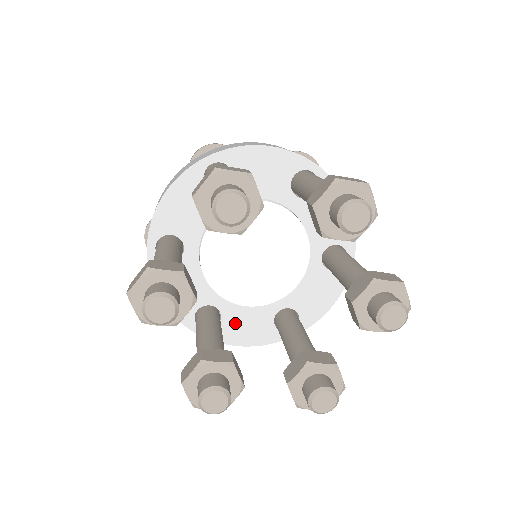
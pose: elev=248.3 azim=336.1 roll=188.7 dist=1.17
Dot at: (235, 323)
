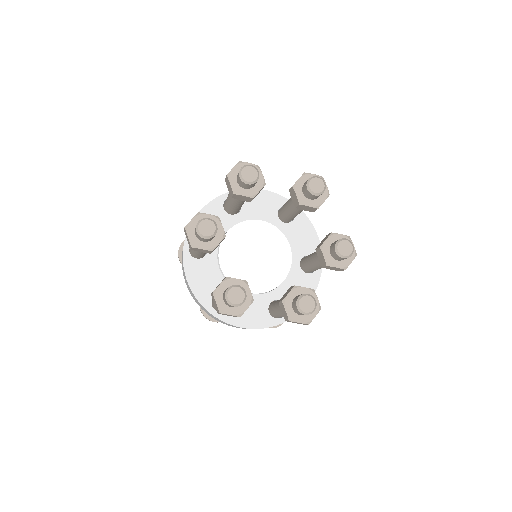
Dot at: occluded
